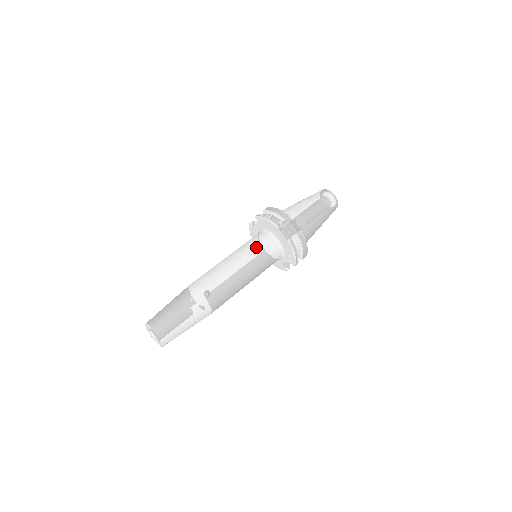
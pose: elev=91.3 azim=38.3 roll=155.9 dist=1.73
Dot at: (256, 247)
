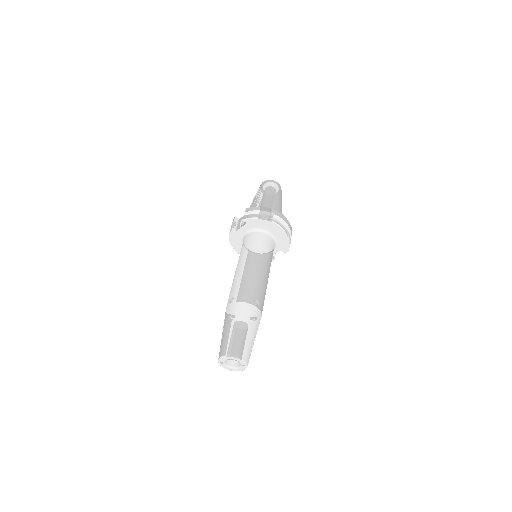
Dot at: (262, 247)
